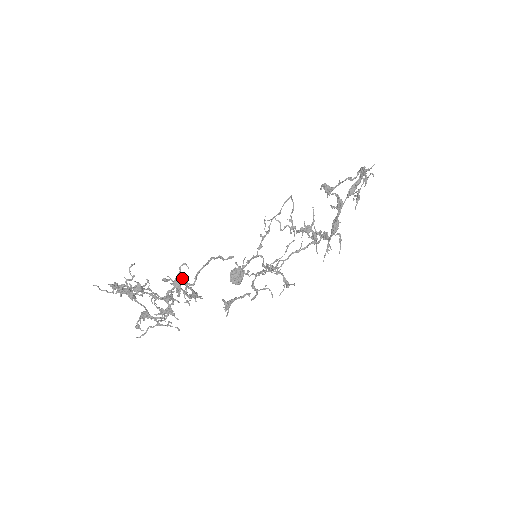
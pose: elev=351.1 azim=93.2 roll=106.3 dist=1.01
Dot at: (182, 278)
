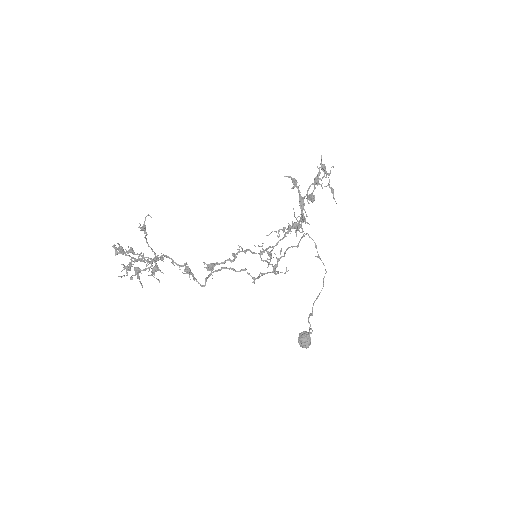
Dot at: occluded
